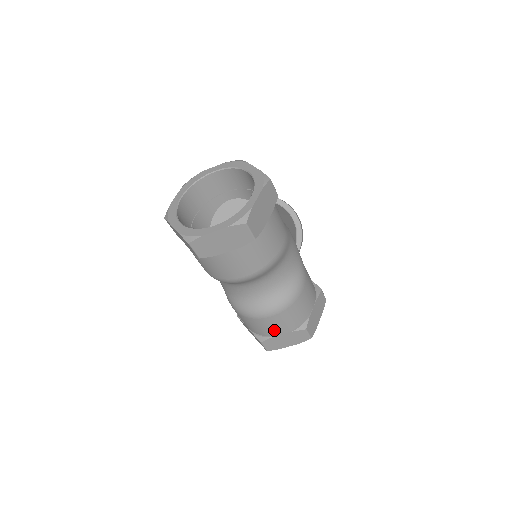
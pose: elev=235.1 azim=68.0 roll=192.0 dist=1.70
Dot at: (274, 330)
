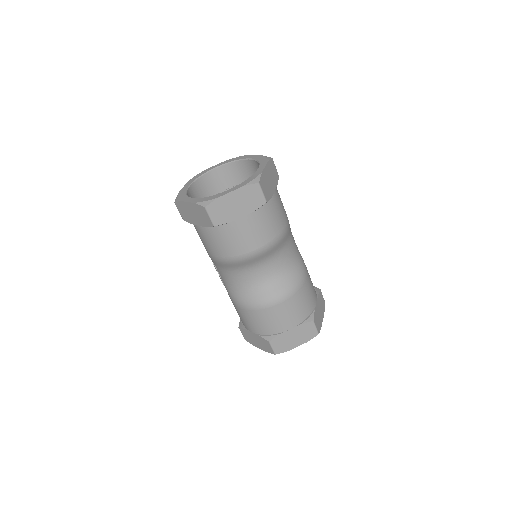
Dot at: (282, 323)
